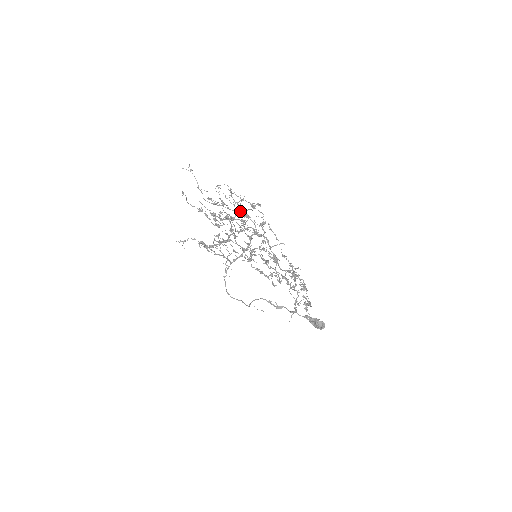
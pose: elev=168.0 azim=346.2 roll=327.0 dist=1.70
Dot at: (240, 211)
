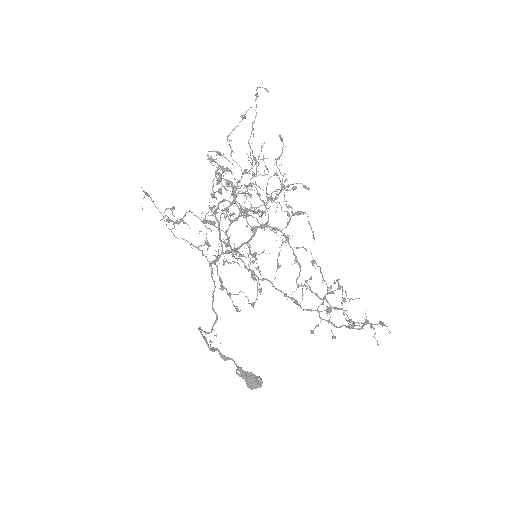
Dot at: (282, 184)
